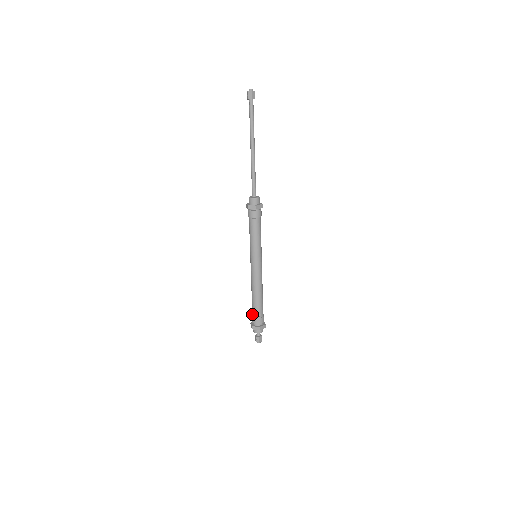
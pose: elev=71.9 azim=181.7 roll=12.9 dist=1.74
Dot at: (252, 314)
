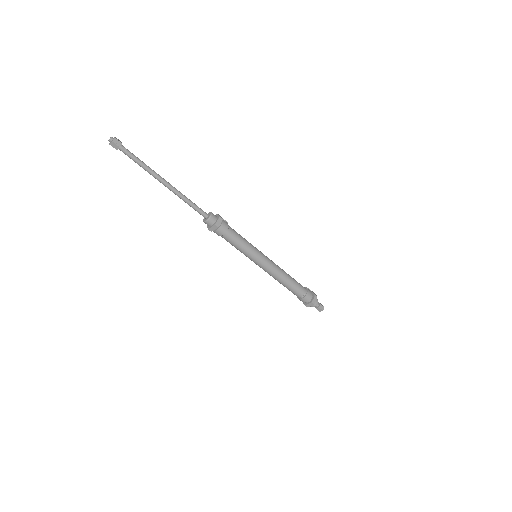
Dot at: occluded
